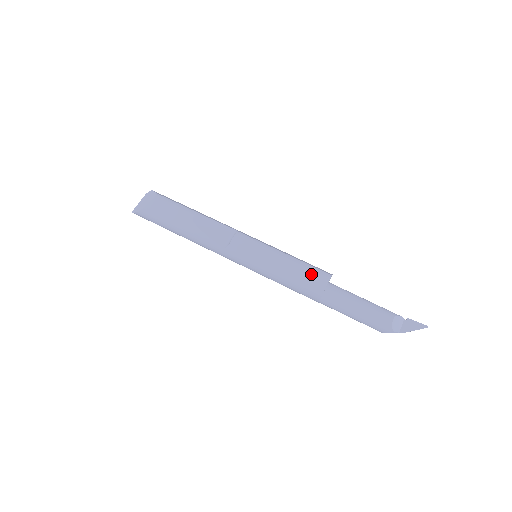
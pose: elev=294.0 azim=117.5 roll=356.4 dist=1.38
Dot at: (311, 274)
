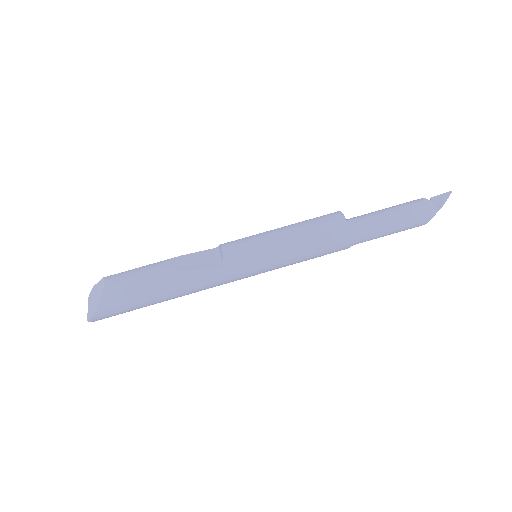
Dot at: (323, 221)
